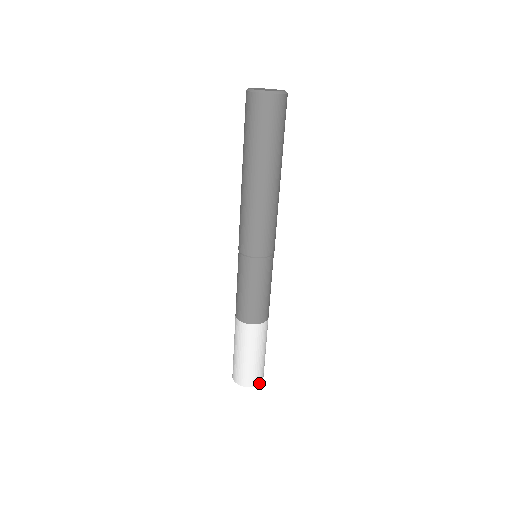
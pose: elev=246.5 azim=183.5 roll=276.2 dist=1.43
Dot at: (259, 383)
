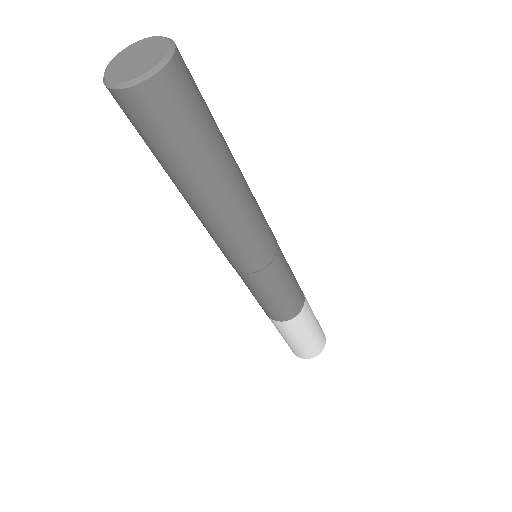
Dot at: (320, 352)
